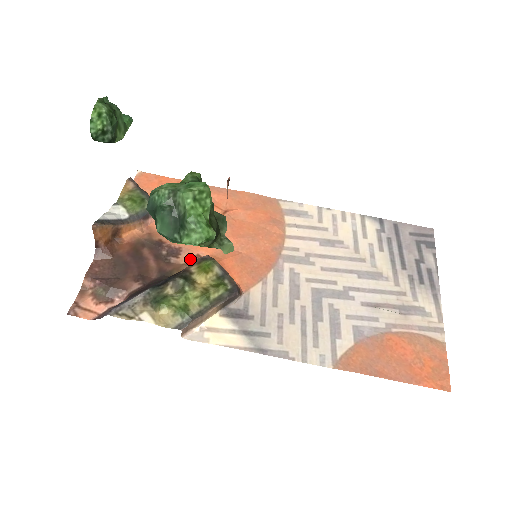
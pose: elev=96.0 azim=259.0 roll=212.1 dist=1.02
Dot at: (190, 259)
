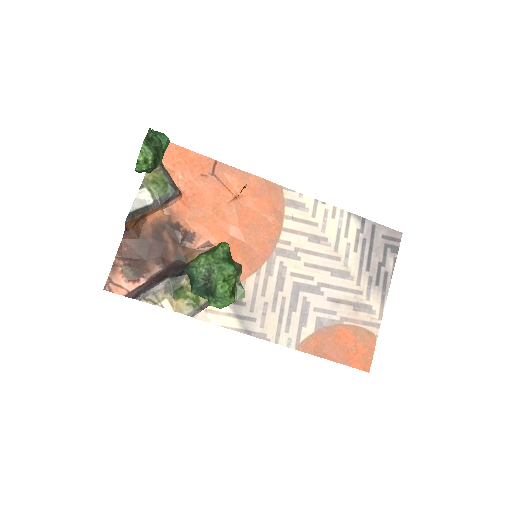
Dot at: (202, 245)
